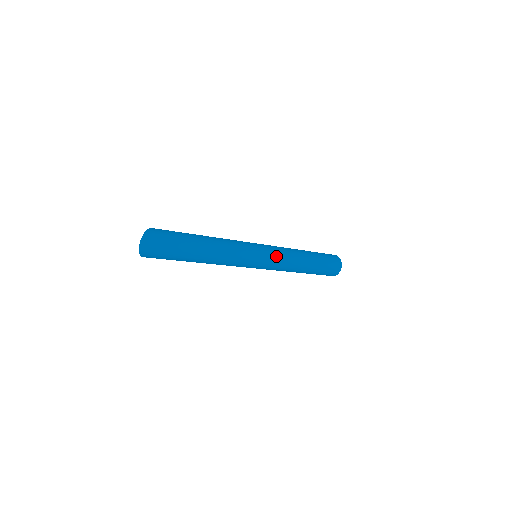
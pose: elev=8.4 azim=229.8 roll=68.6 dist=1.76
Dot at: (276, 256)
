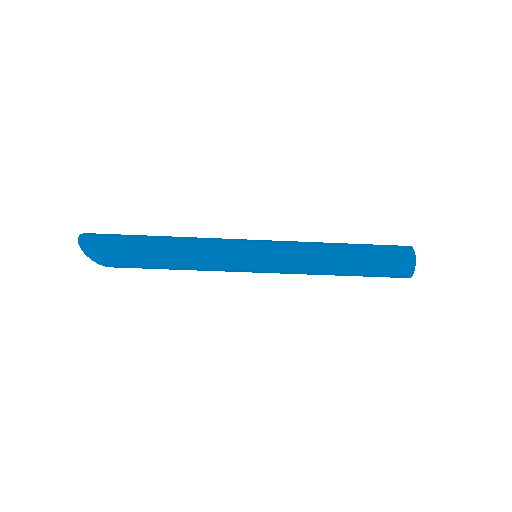
Dot at: (278, 242)
